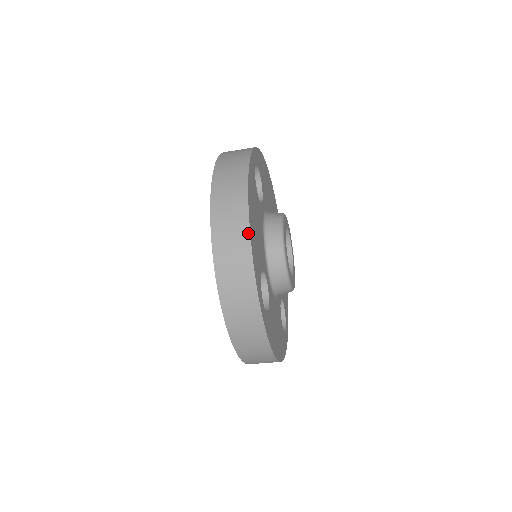
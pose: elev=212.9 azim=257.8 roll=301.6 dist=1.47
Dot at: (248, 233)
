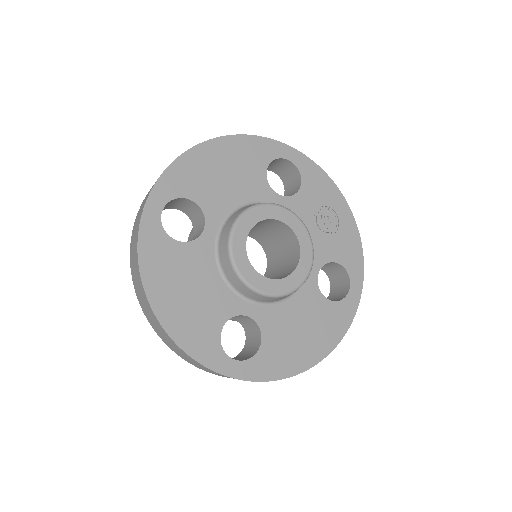
Dot at: (165, 332)
